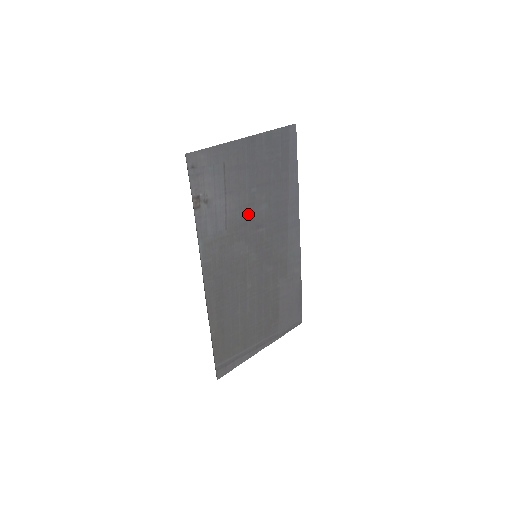
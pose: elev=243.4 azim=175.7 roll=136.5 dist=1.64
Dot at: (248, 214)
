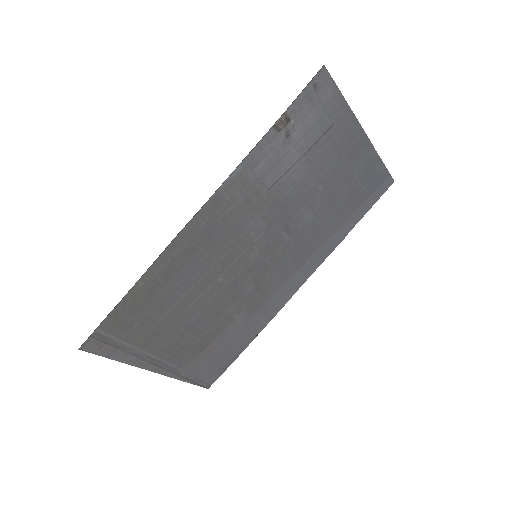
Dot at: (295, 204)
